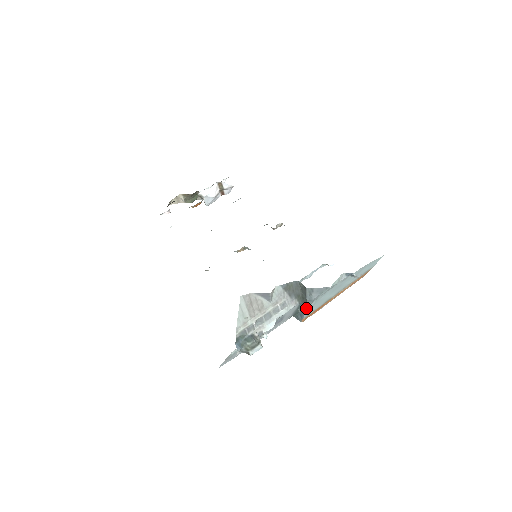
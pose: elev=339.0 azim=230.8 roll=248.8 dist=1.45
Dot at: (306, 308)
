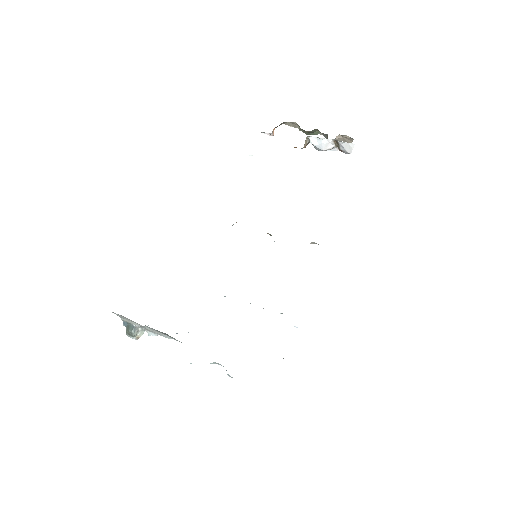
Dot at: occluded
